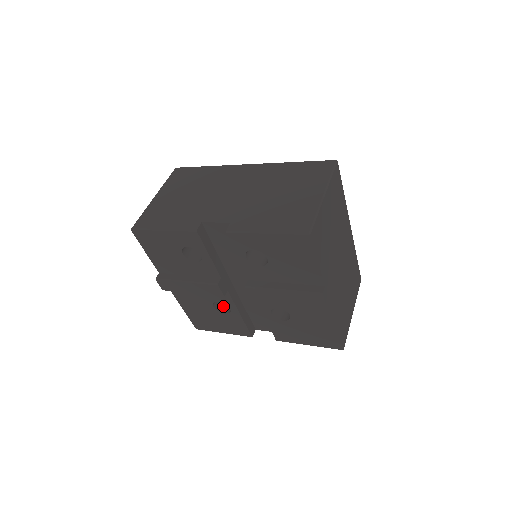
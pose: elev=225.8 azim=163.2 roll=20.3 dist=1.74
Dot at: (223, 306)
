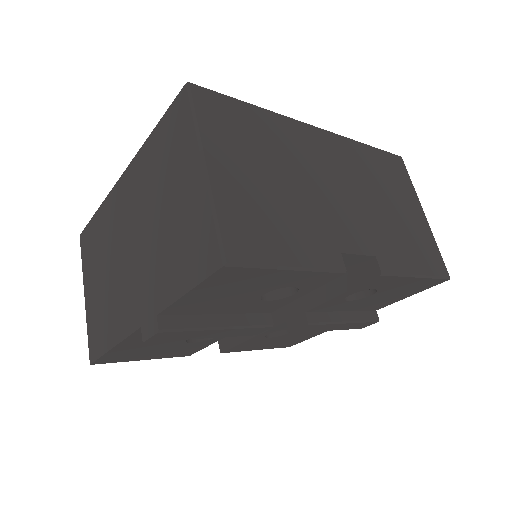
Dot at: occluded
